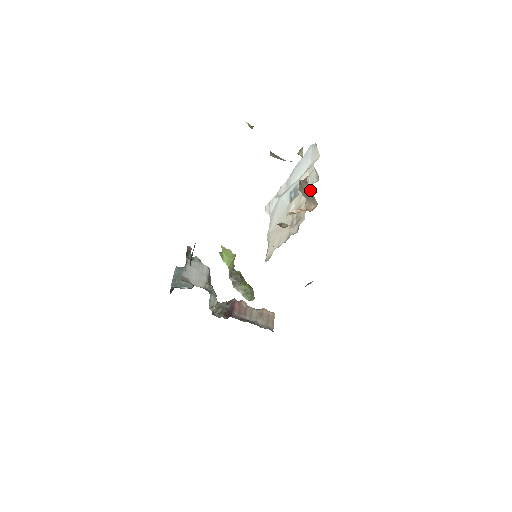
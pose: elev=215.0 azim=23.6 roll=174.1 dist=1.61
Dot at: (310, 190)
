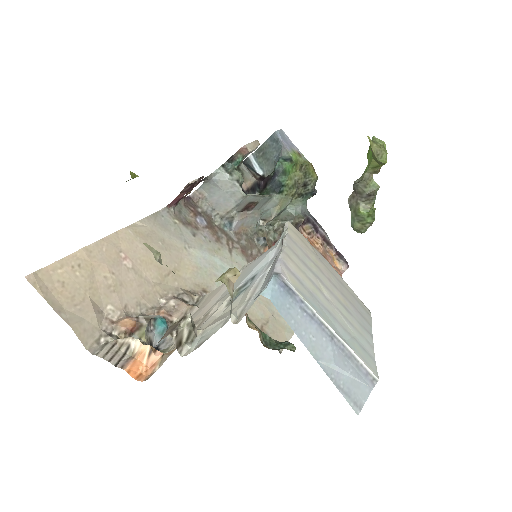
Dot at: occluded
